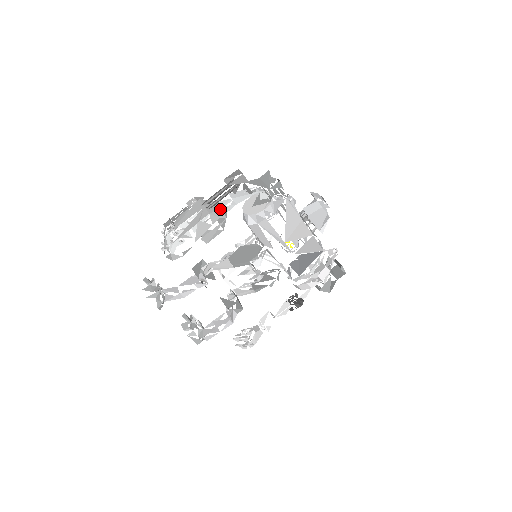
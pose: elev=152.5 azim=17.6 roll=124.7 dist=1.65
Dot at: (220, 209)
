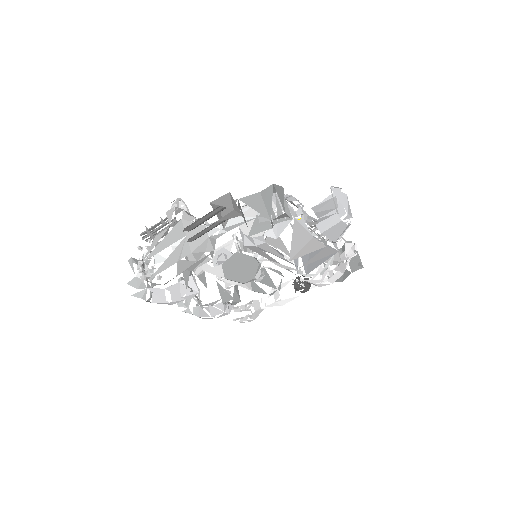
Dot at: (206, 241)
